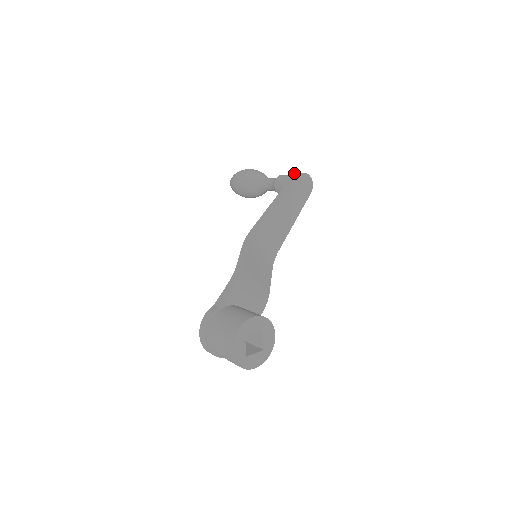
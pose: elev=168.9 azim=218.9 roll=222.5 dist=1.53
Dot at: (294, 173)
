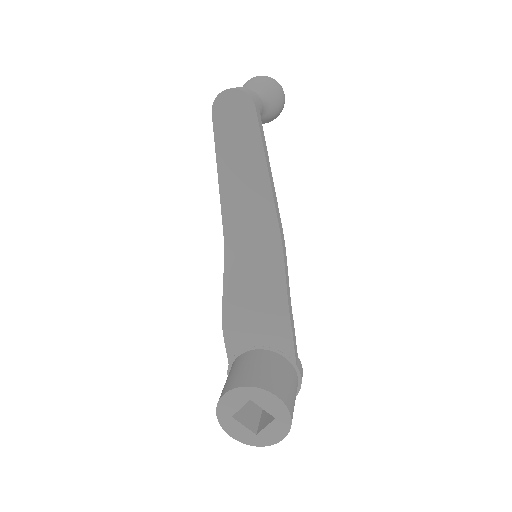
Dot at: occluded
